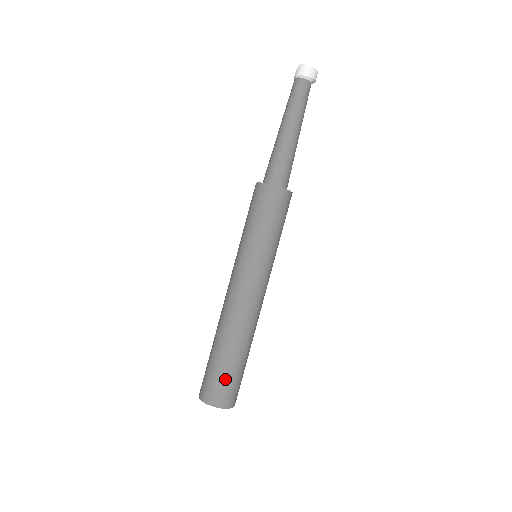
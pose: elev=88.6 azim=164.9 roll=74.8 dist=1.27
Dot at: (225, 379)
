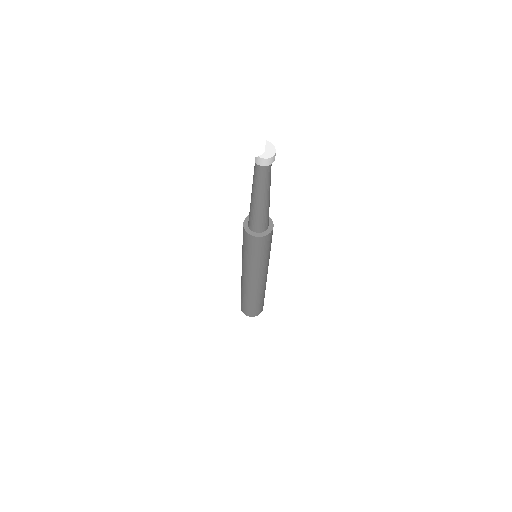
Dot at: (256, 308)
